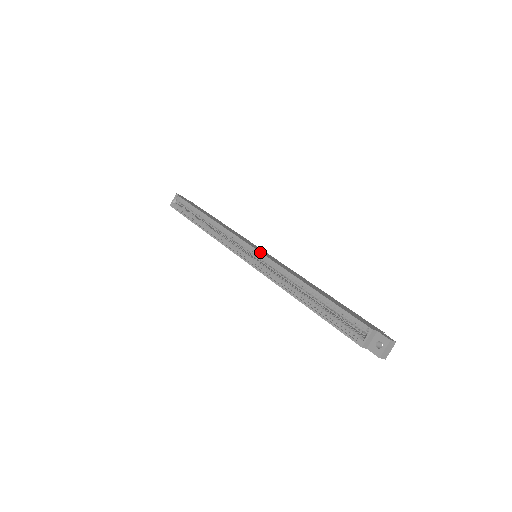
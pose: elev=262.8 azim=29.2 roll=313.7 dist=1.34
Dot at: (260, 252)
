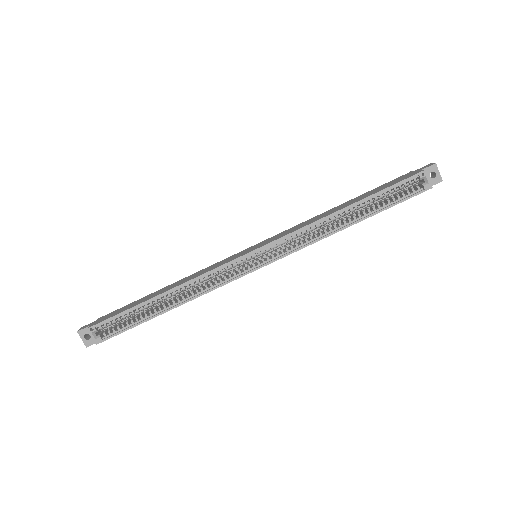
Dot at: (269, 243)
